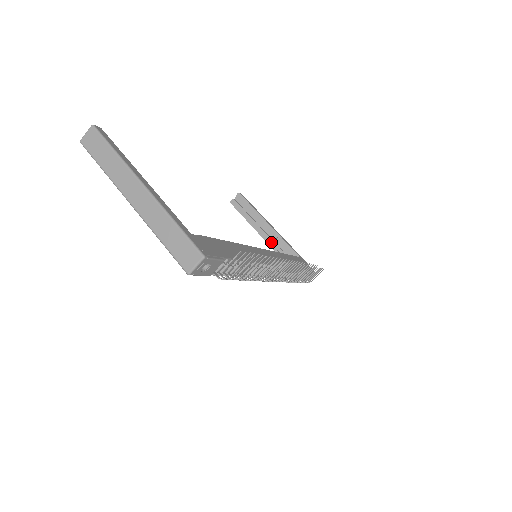
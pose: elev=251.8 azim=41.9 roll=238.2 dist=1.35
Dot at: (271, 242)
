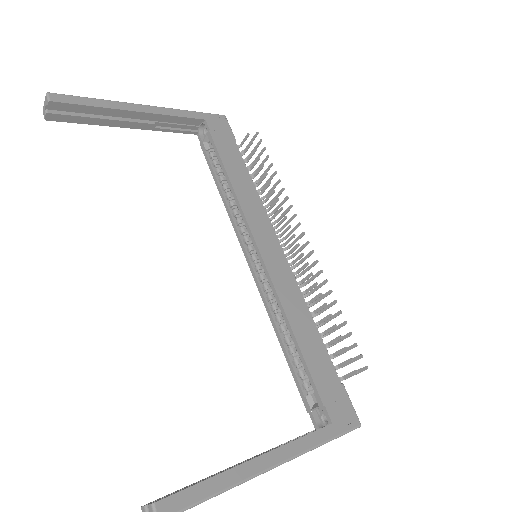
Dot at: (154, 127)
